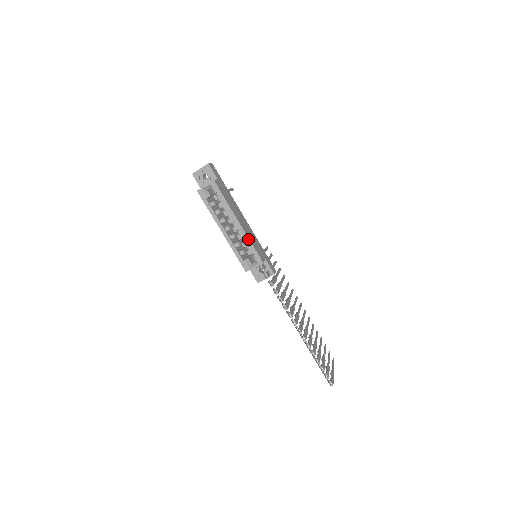
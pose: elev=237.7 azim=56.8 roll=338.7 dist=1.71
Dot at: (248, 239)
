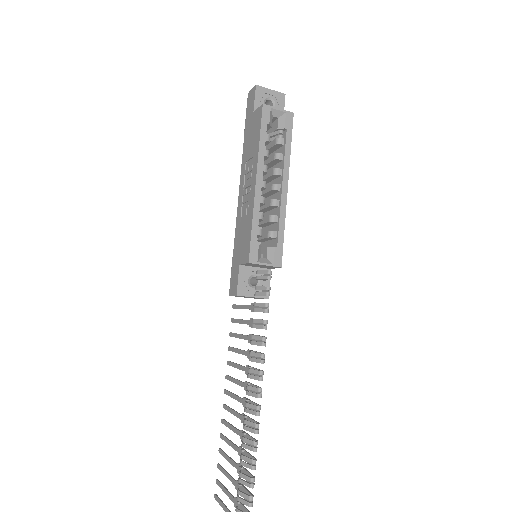
Dot at: (284, 220)
